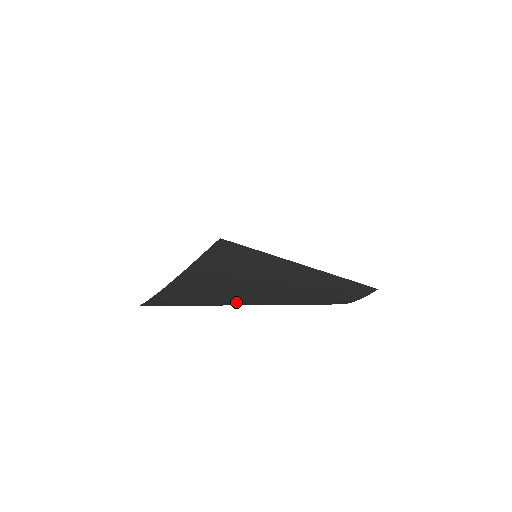
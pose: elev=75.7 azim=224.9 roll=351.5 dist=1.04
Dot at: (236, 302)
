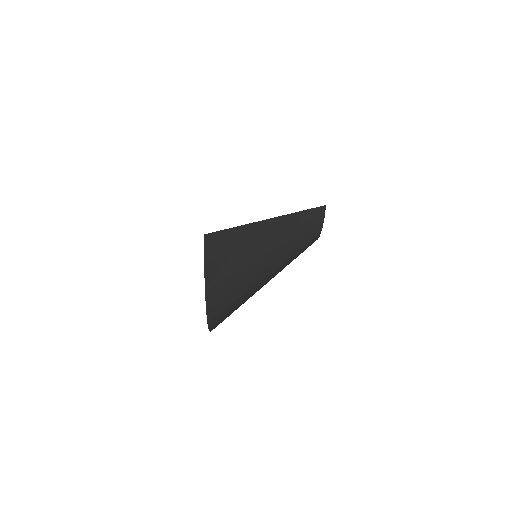
Dot at: (255, 276)
